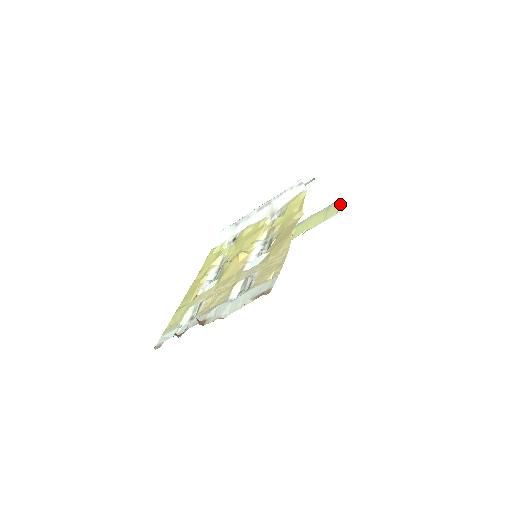
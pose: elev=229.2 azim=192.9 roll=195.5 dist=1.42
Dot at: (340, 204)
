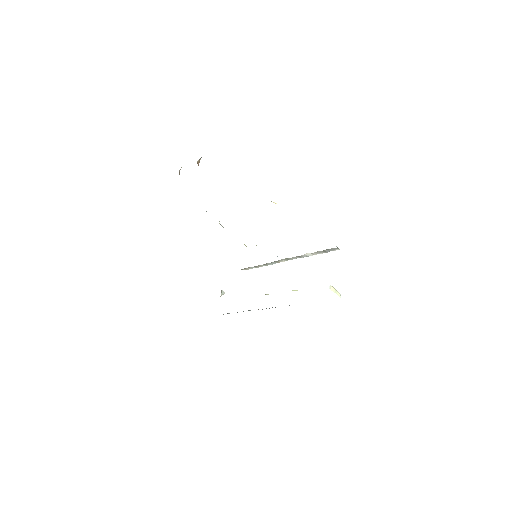
Dot at: (337, 291)
